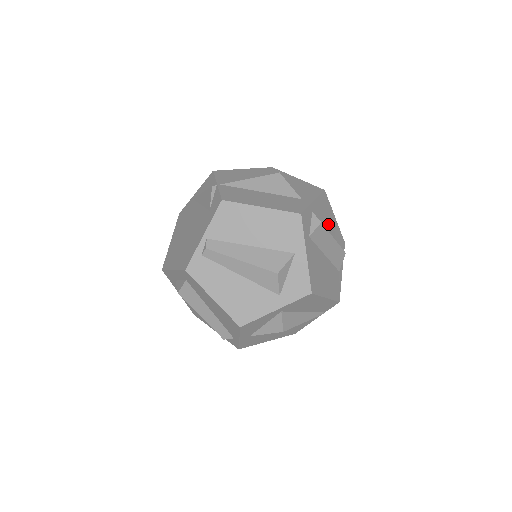
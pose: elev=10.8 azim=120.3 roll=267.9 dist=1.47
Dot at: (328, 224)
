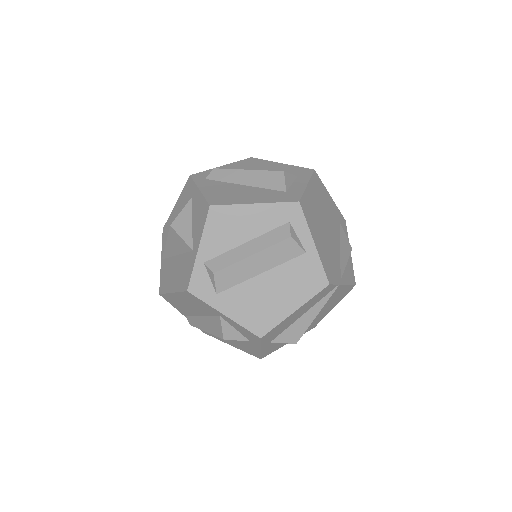
Dot at: (244, 232)
